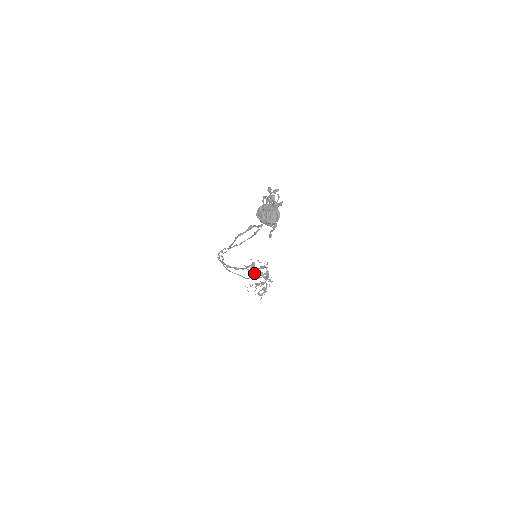
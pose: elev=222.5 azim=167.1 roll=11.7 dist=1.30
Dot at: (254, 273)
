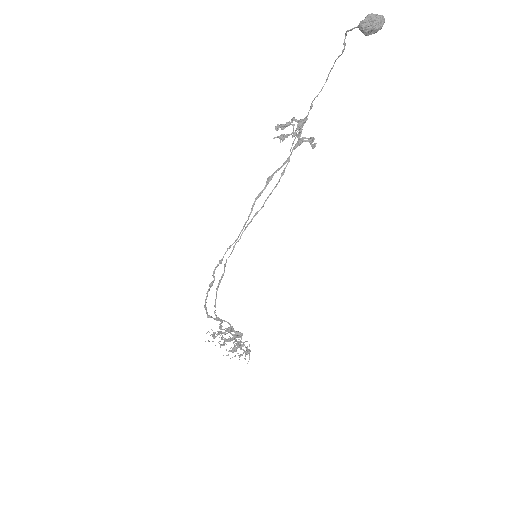
Dot at: occluded
